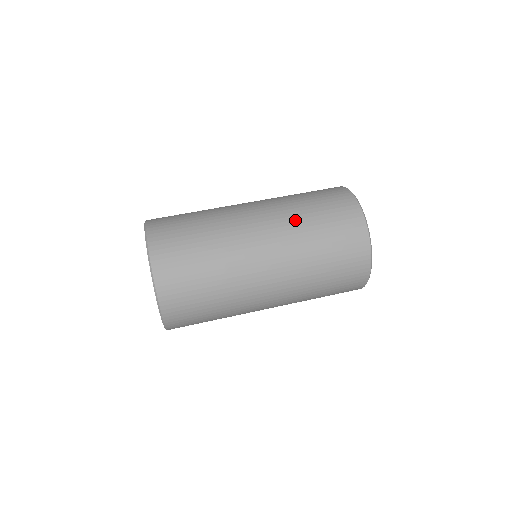
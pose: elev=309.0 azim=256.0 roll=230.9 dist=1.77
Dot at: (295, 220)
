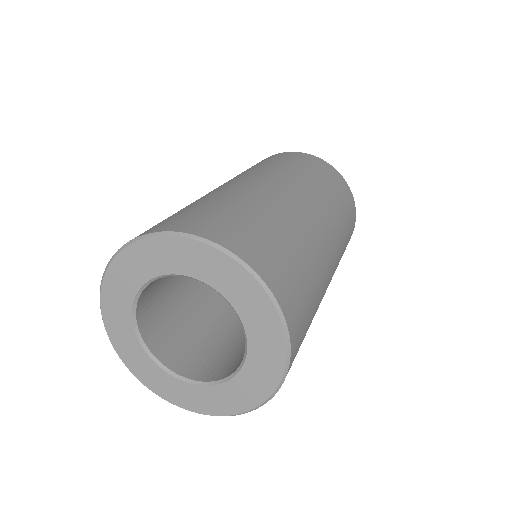
Dot at: (269, 168)
